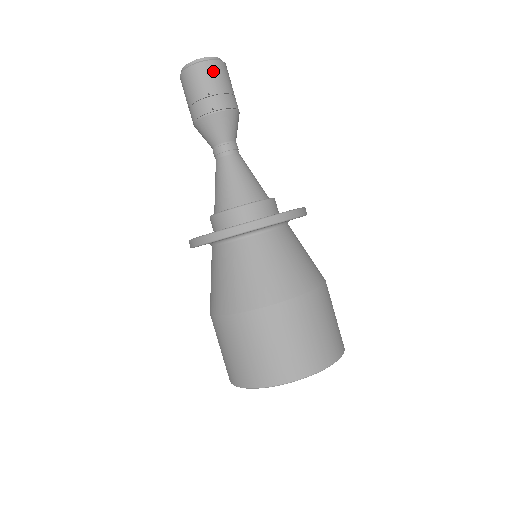
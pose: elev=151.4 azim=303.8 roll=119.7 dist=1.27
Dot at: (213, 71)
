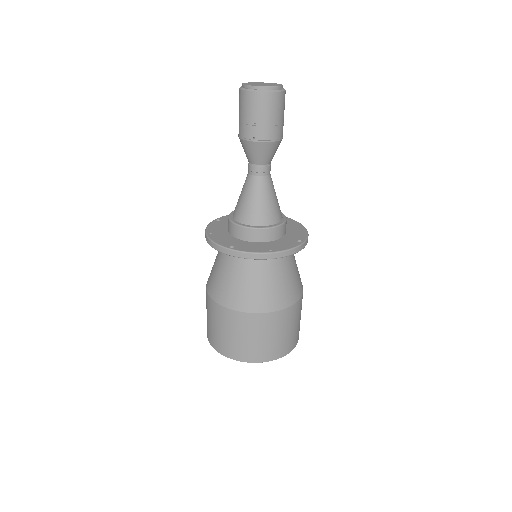
Dot at: (266, 103)
